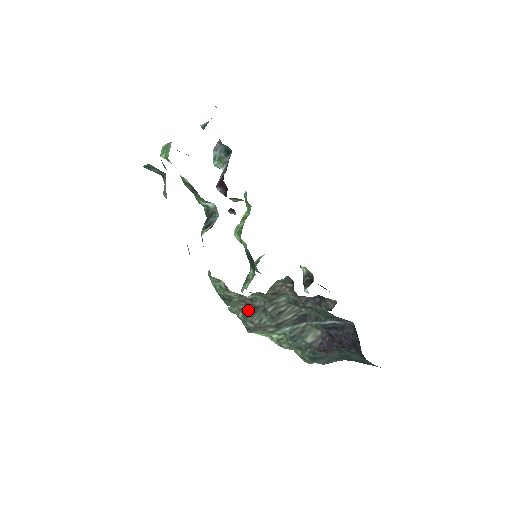
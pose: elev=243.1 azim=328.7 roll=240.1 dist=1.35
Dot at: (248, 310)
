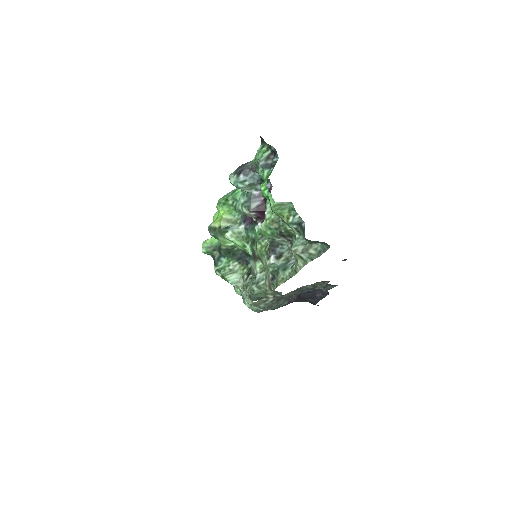
Dot at: (273, 301)
